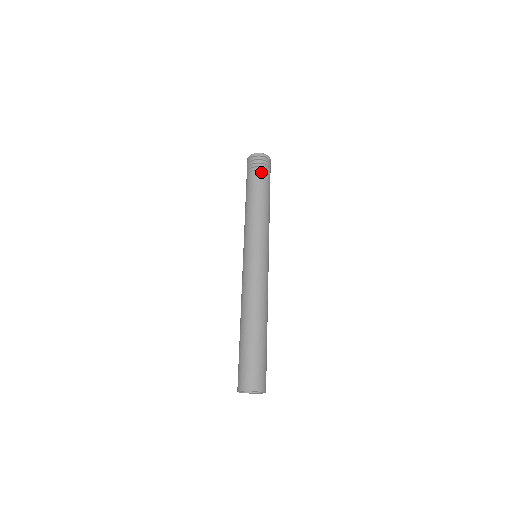
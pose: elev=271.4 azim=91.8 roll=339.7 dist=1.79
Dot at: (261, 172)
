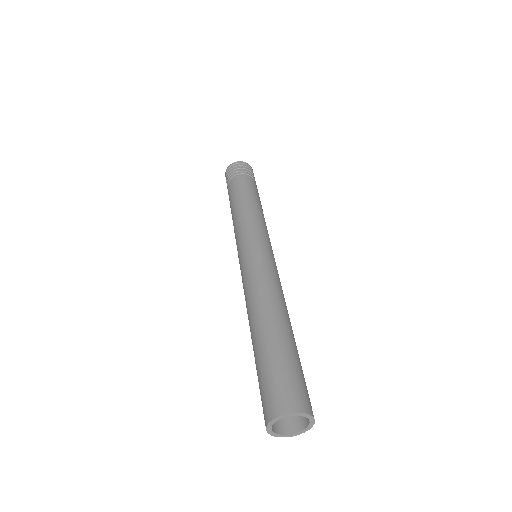
Dot at: (243, 175)
